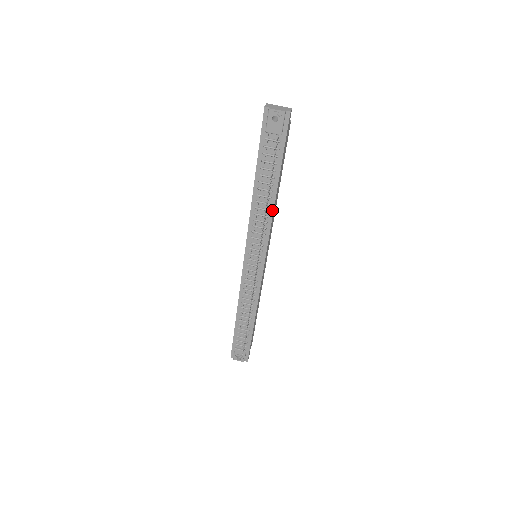
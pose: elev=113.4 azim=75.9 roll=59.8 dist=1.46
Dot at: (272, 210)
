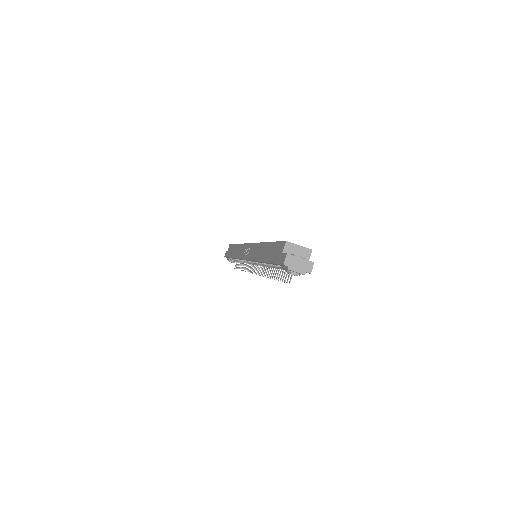
Dot at: occluded
